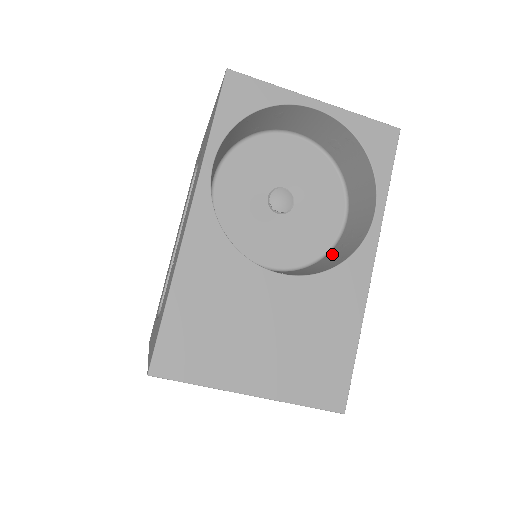
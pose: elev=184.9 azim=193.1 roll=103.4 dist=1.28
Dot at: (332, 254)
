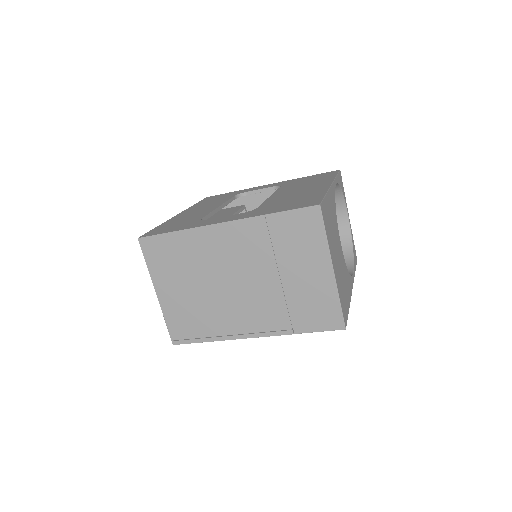
Dot at: occluded
